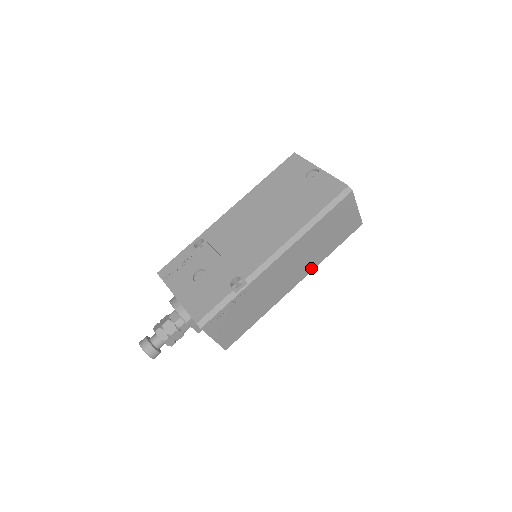
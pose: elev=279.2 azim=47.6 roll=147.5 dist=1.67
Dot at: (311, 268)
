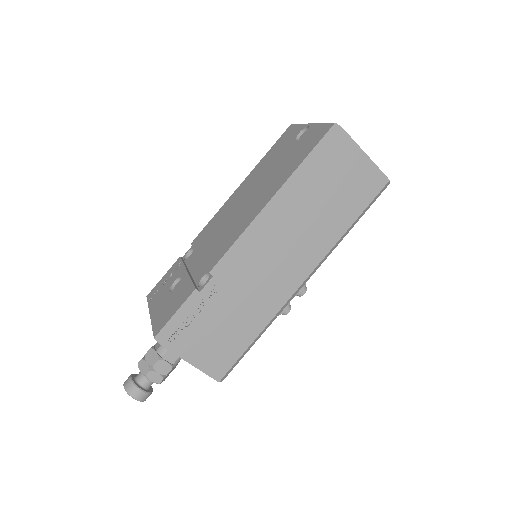
Dot at: (321, 253)
